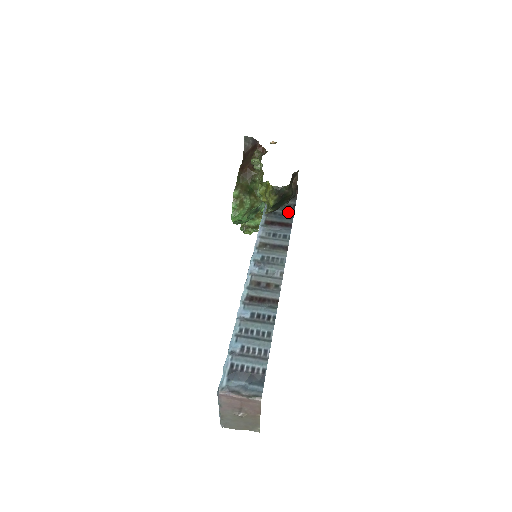
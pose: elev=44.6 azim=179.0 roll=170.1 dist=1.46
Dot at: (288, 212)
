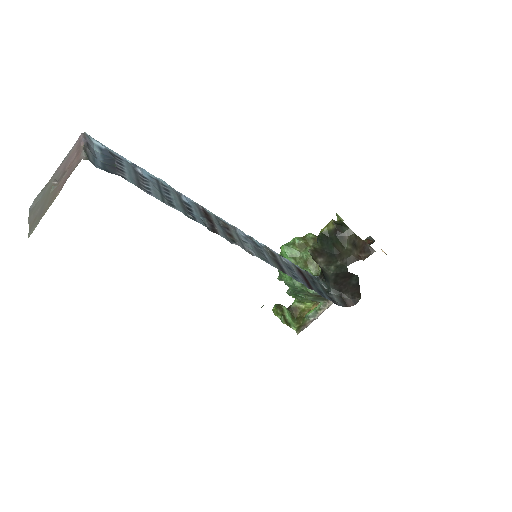
Dot at: (324, 293)
